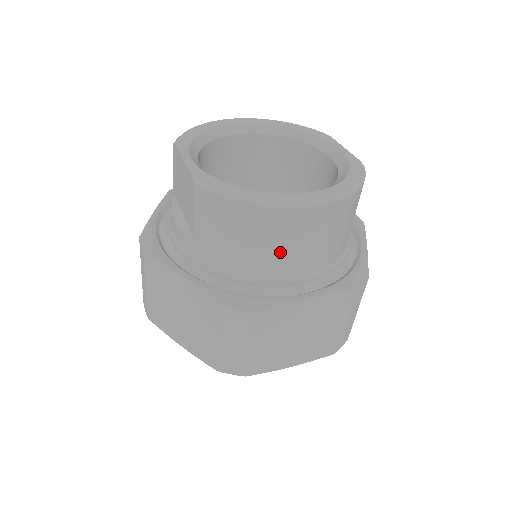
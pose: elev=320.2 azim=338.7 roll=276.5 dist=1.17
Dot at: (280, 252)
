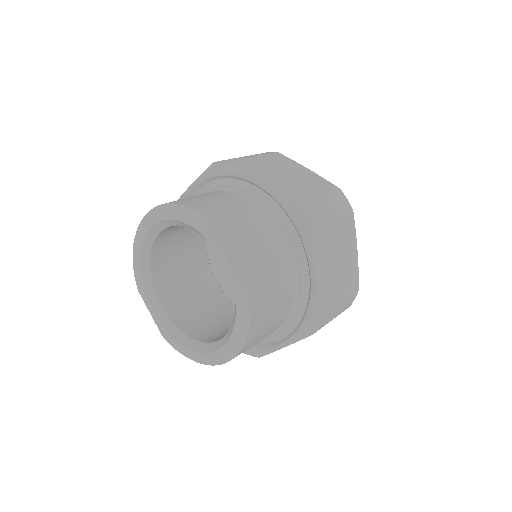
Dot at: occluded
